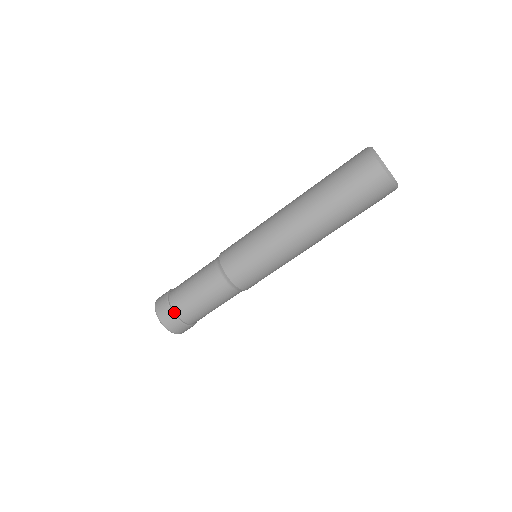
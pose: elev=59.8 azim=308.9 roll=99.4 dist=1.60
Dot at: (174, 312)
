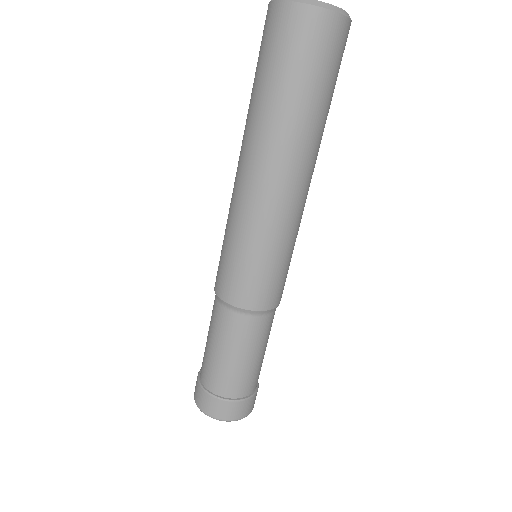
Dot at: (226, 398)
